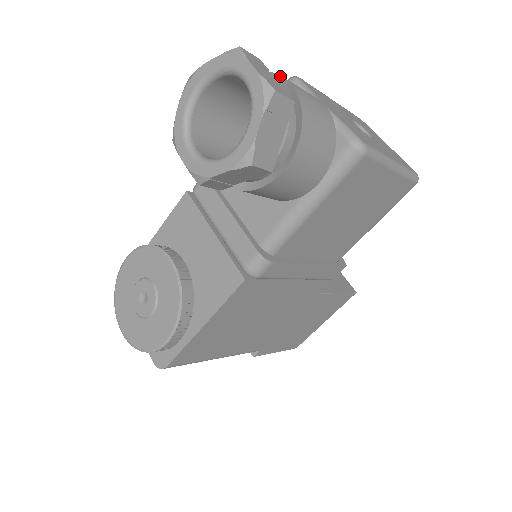
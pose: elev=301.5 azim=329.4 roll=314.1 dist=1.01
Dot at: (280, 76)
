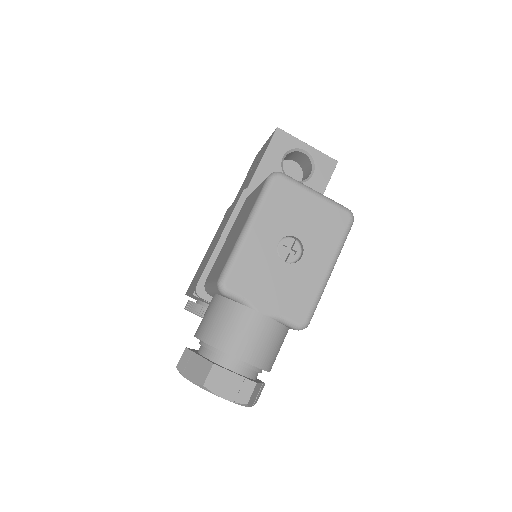
Dot at: (230, 355)
